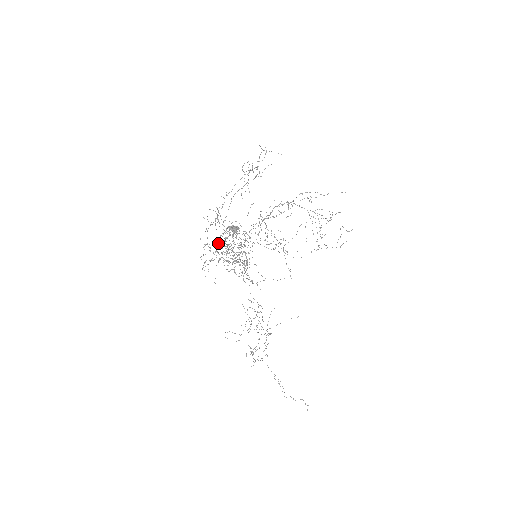
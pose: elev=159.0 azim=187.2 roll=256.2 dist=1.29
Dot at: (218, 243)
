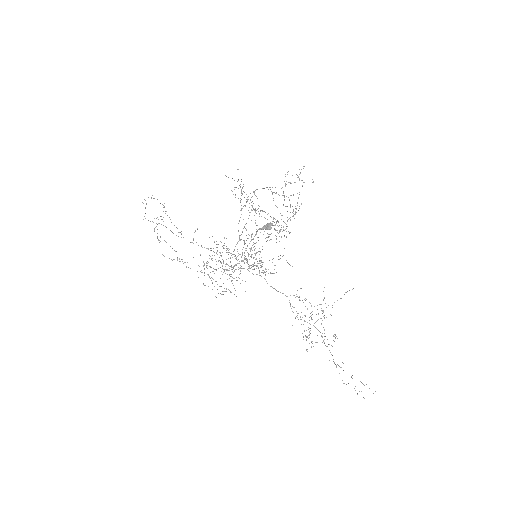
Dot at: occluded
